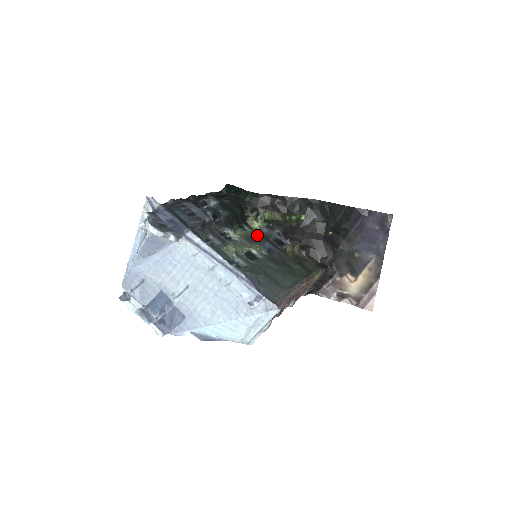
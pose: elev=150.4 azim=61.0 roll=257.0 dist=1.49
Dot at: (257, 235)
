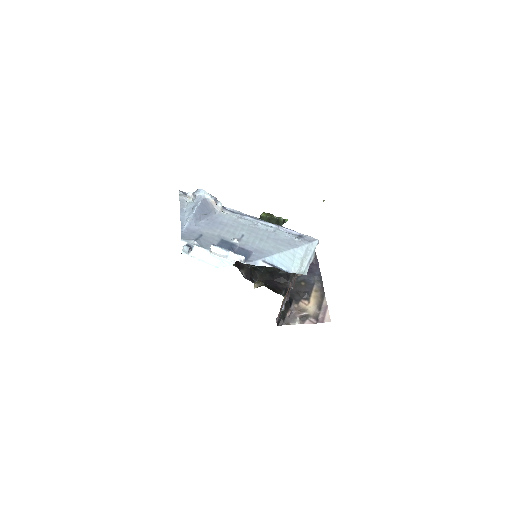
Dot at: occluded
